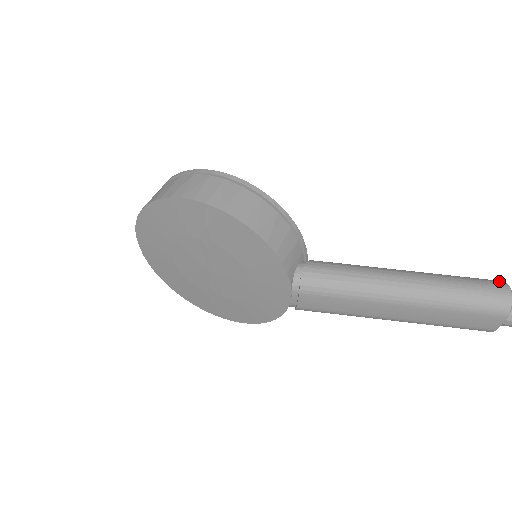
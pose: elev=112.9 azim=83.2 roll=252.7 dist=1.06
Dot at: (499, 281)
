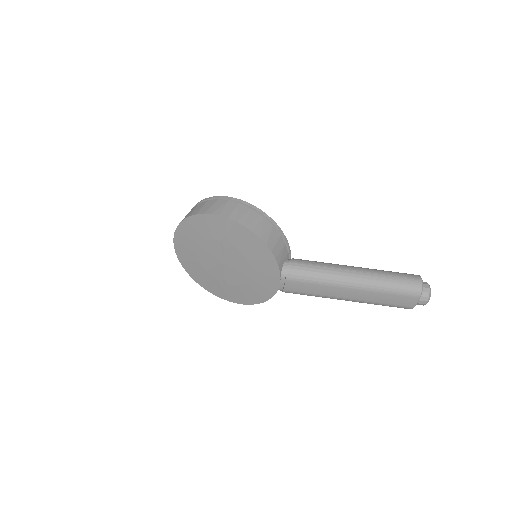
Dot at: (415, 275)
